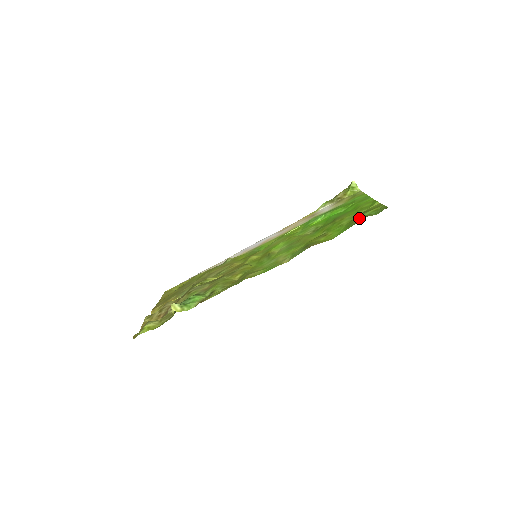
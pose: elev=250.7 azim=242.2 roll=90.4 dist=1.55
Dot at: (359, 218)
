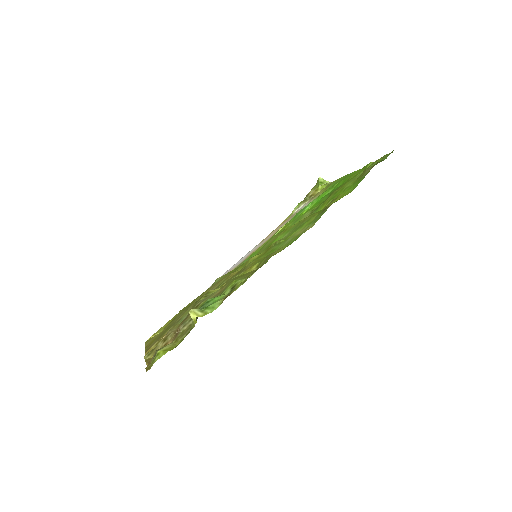
Dot at: (368, 169)
